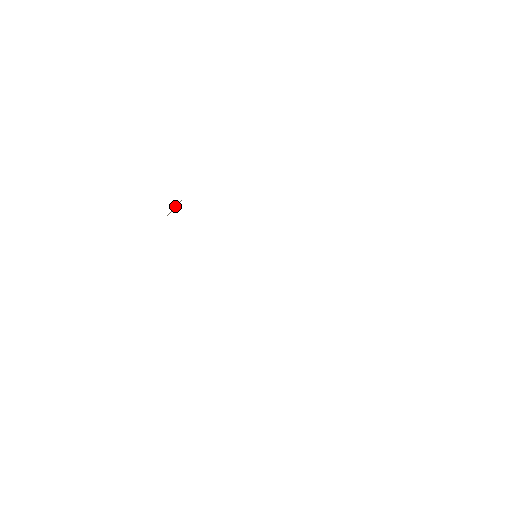
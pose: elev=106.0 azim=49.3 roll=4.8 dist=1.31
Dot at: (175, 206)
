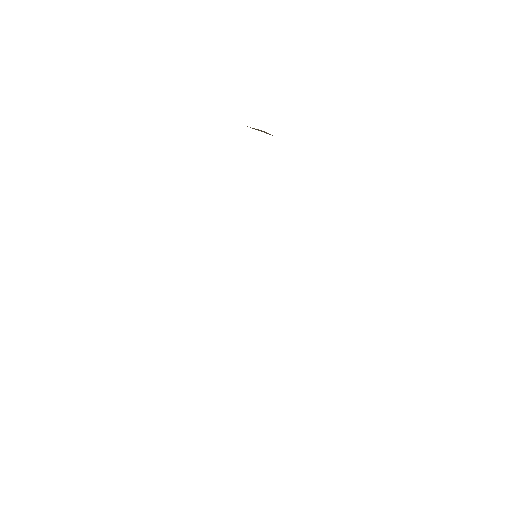
Dot at: occluded
